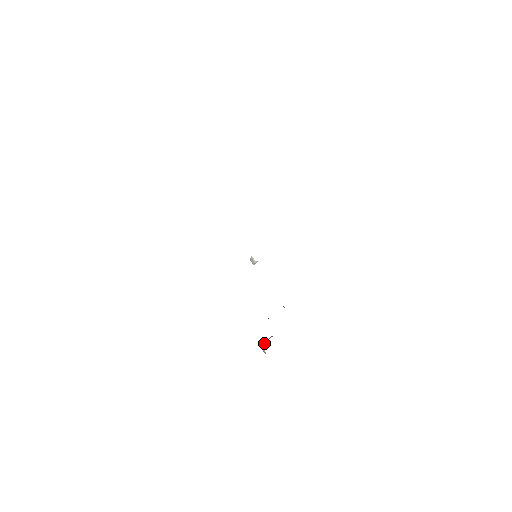
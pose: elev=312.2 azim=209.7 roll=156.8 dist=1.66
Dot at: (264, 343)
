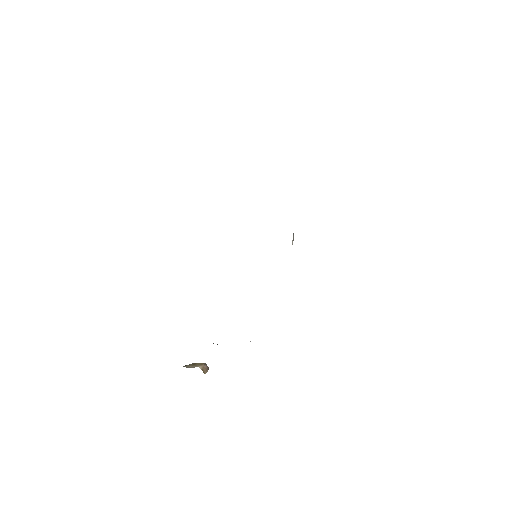
Dot at: (186, 365)
